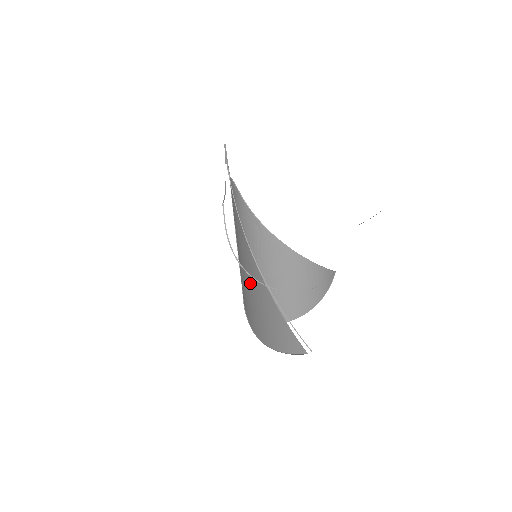
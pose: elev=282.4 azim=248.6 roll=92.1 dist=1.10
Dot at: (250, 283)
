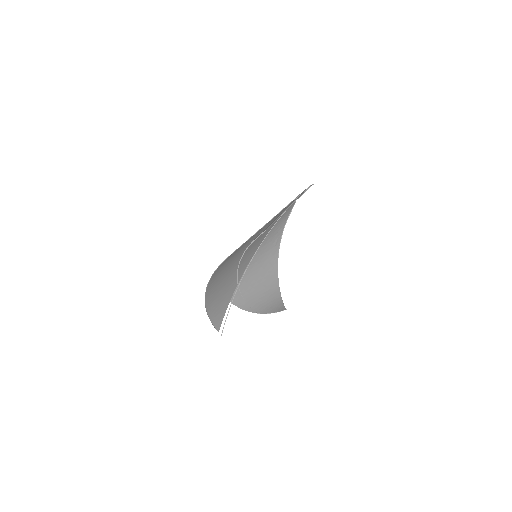
Dot at: (237, 262)
